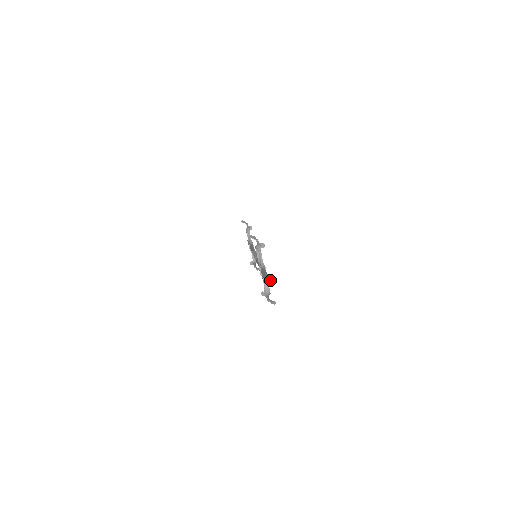
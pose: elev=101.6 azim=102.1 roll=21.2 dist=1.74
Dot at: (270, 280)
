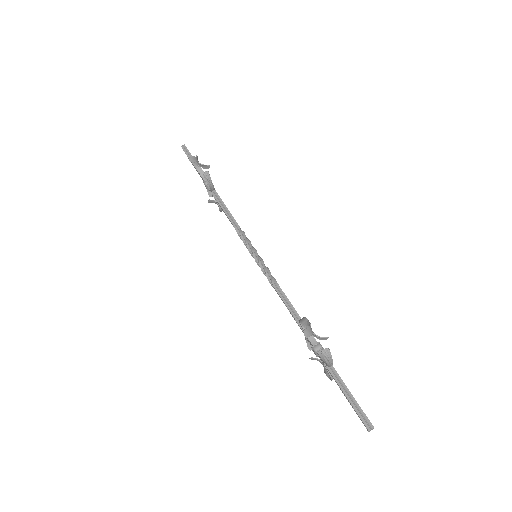
Dot at: (373, 428)
